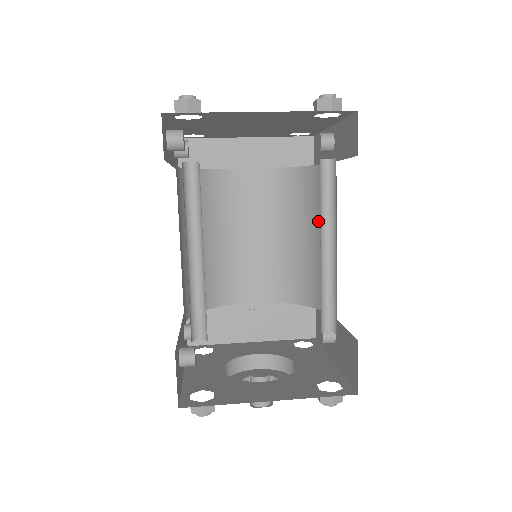
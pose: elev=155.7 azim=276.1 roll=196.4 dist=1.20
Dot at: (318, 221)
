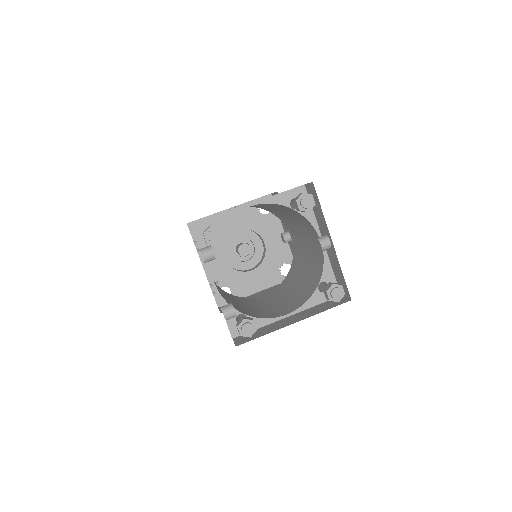
Dot at: (299, 224)
